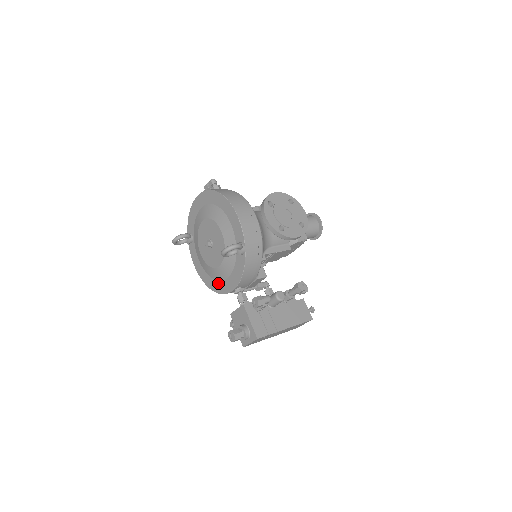
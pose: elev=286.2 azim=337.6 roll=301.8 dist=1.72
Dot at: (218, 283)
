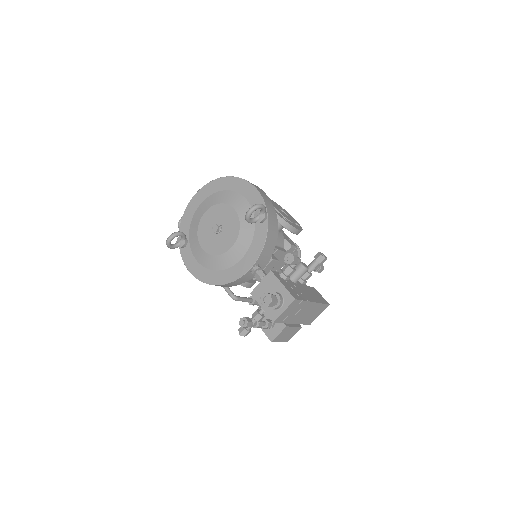
Dot at: (227, 271)
